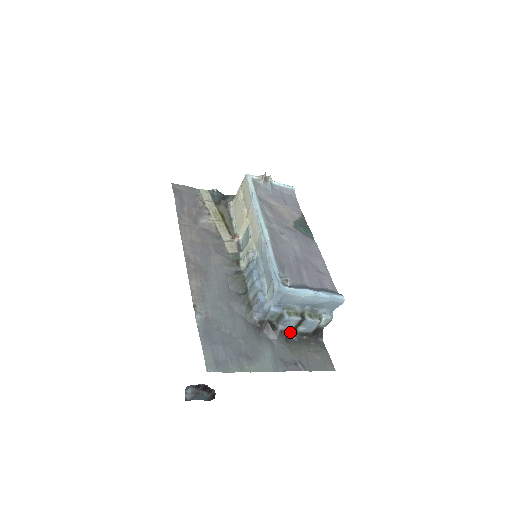
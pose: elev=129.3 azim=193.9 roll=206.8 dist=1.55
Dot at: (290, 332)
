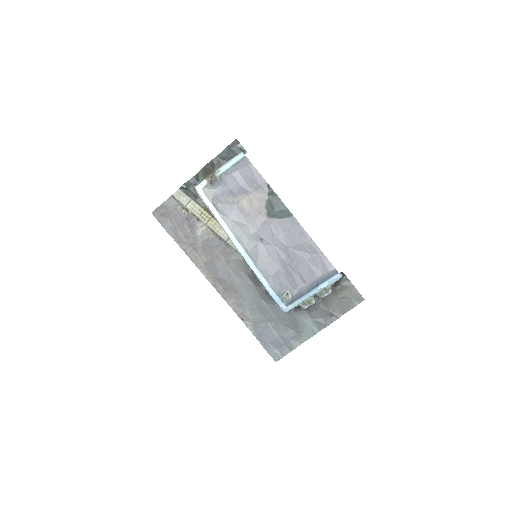
Dot at: occluded
